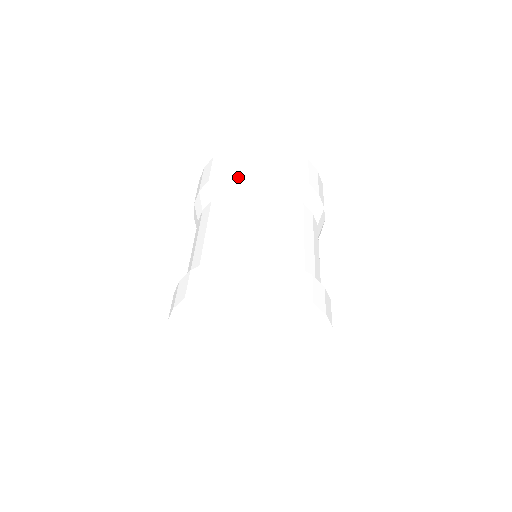
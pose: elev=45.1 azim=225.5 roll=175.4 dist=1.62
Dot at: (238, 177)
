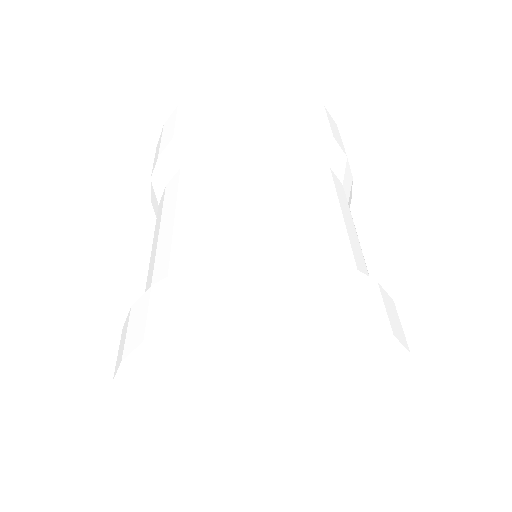
Dot at: (223, 127)
